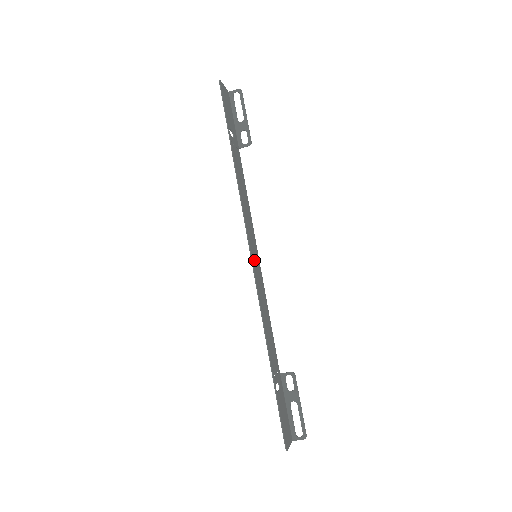
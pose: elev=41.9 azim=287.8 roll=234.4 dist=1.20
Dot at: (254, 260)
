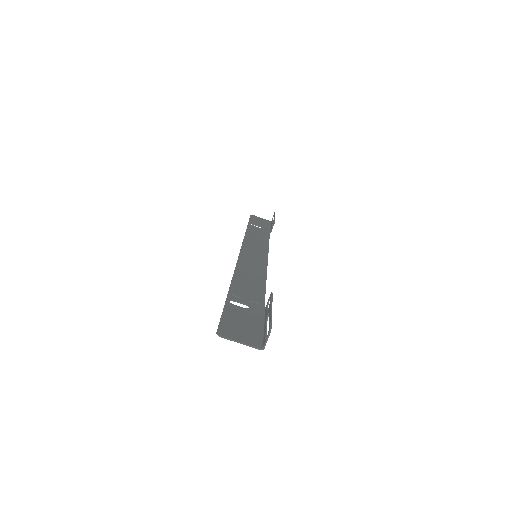
Dot at: (248, 255)
